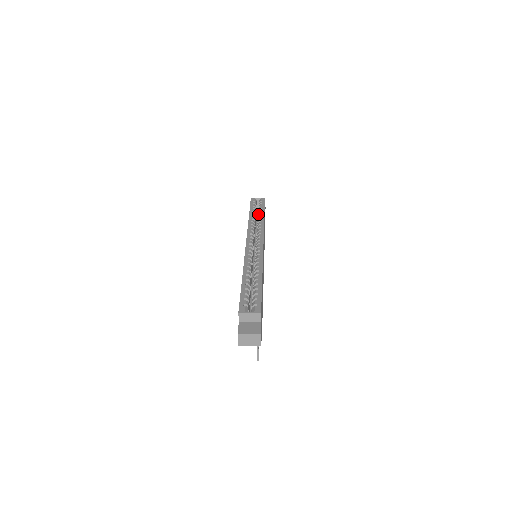
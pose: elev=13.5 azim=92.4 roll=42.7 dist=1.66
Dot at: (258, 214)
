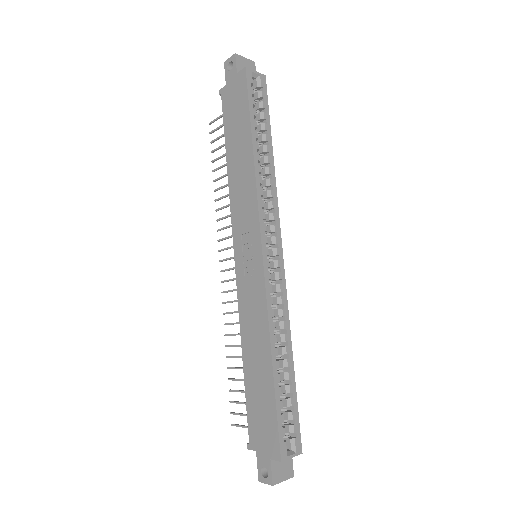
Dot at: (262, 140)
